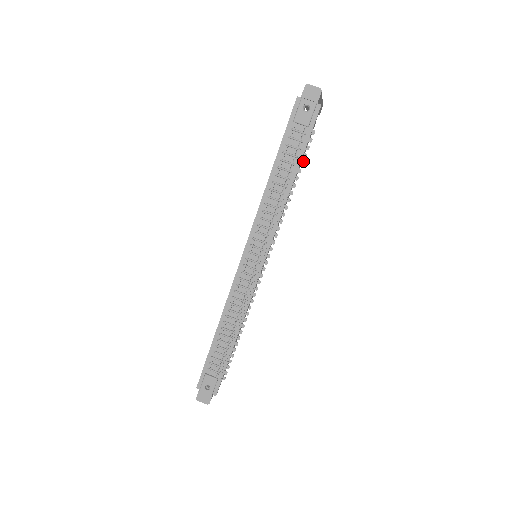
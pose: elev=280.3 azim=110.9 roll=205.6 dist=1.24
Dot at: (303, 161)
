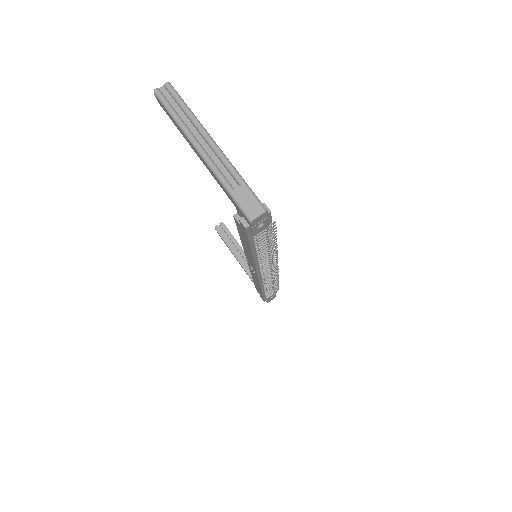
Dot at: (275, 234)
